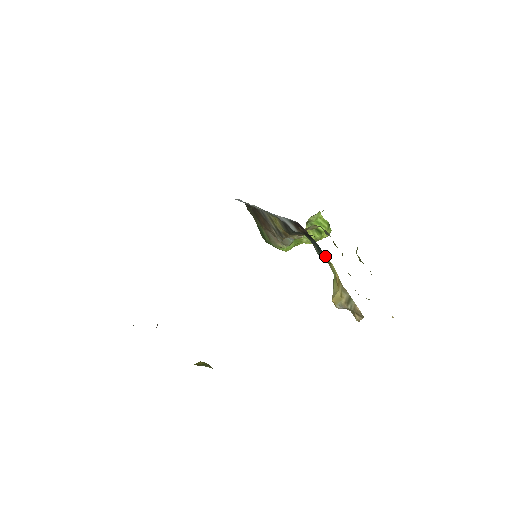
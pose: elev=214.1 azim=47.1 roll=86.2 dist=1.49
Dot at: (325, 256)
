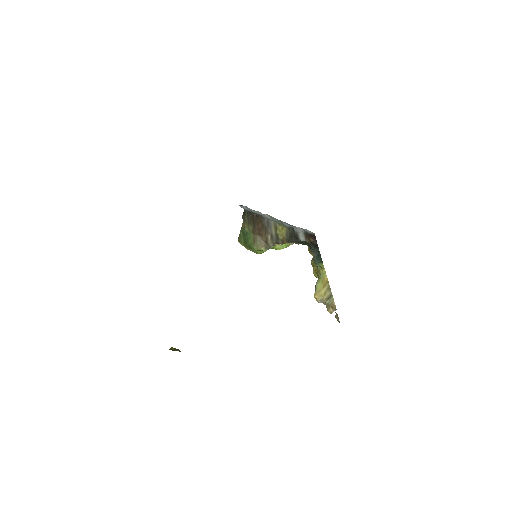
Dot at: (322, 262)
